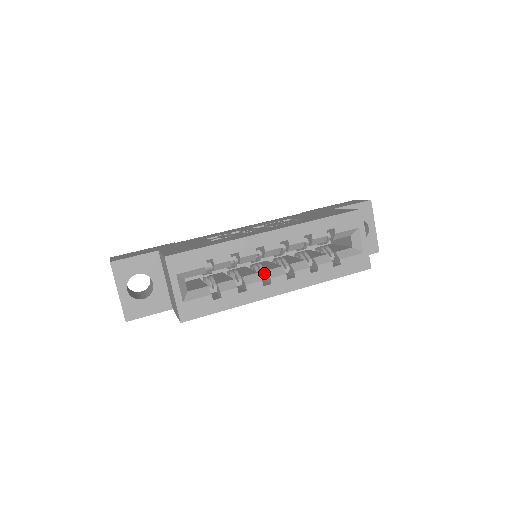
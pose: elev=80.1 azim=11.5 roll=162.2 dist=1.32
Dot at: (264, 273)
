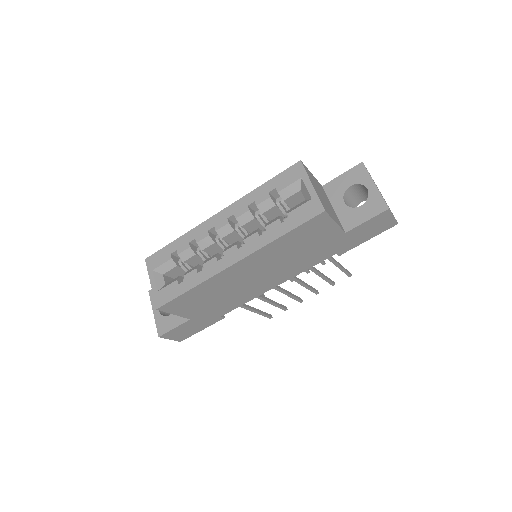
Dot at: occluded
